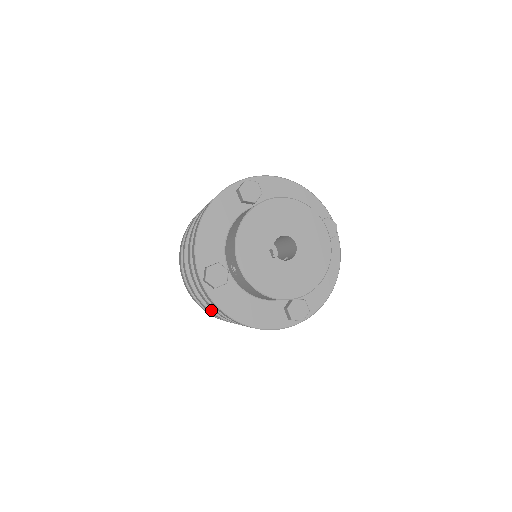
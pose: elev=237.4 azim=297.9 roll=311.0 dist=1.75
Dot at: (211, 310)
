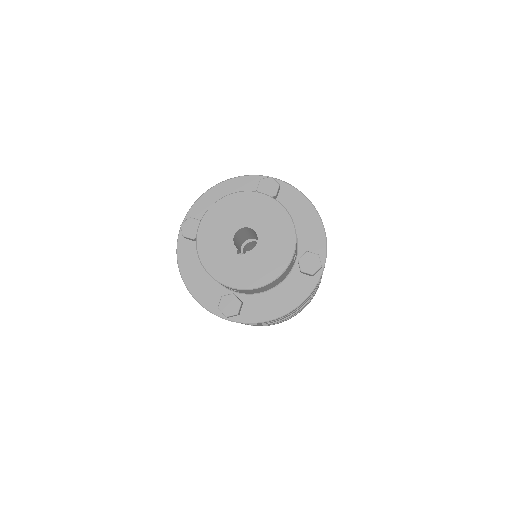
Dot at: (269, 323)
